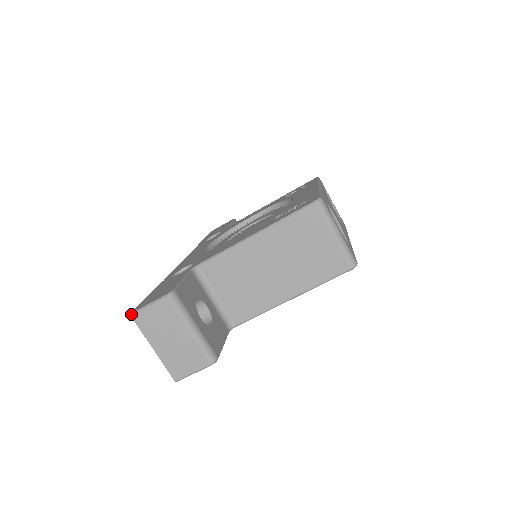
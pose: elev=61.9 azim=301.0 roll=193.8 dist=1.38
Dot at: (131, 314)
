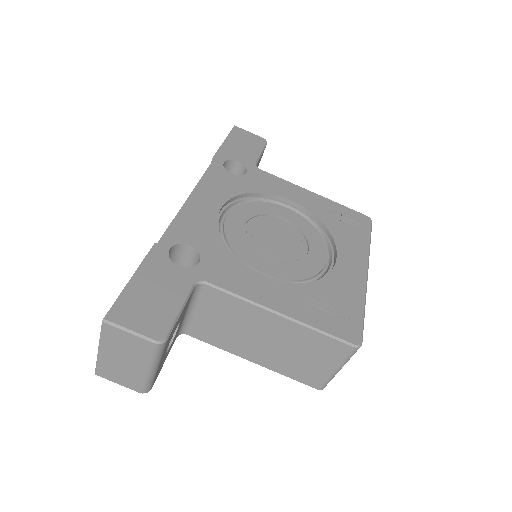
Dot at: (104, 320)
